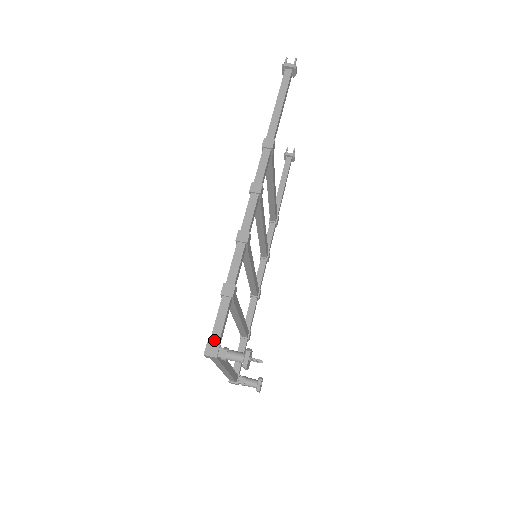
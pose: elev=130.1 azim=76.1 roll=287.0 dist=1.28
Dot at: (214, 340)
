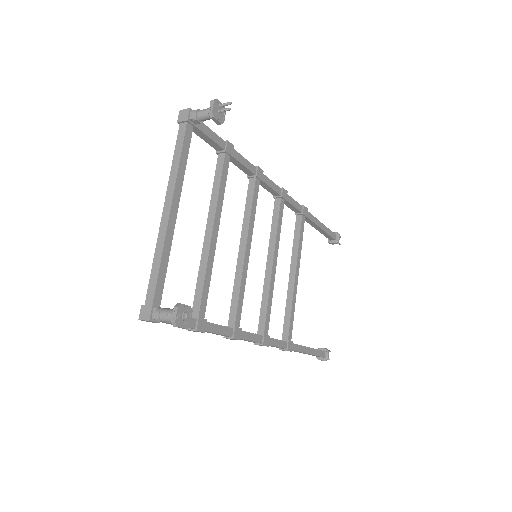
Dot at: occluded
